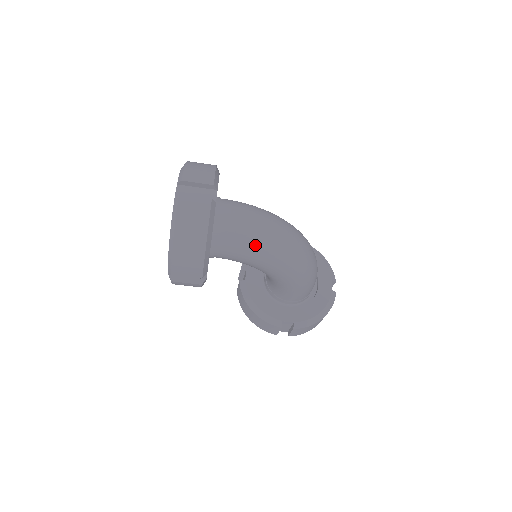
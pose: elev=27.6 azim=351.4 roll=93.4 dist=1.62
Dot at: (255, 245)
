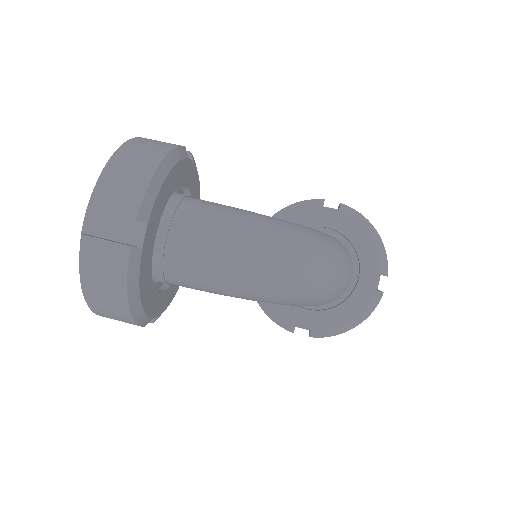
Dot at: (223, 286)
